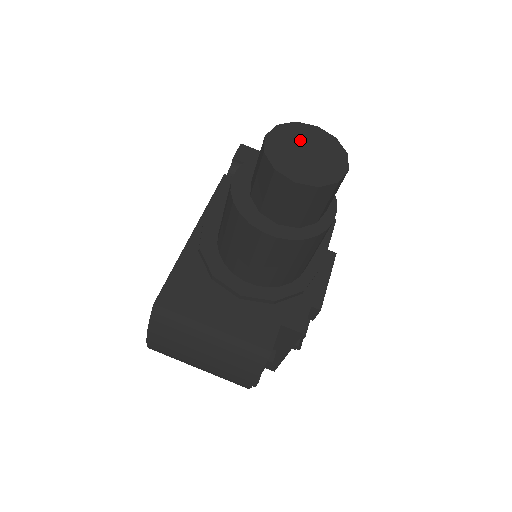
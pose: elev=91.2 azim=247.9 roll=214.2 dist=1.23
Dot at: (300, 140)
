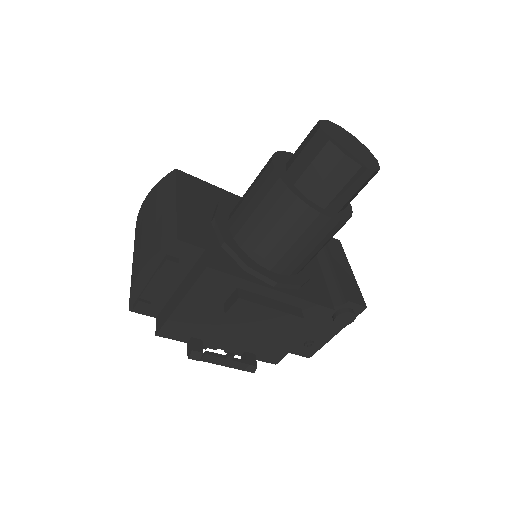
Dot at: (356, 145)
